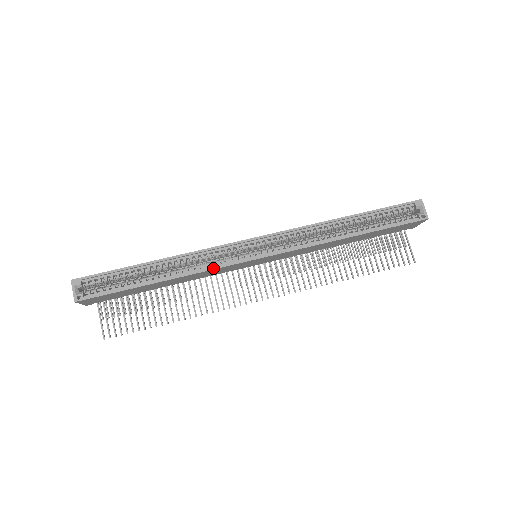
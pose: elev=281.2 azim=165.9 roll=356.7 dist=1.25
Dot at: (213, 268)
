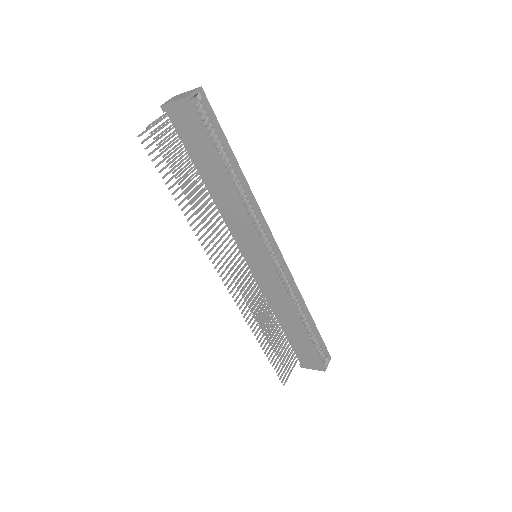
Dot at: (252, 224)
